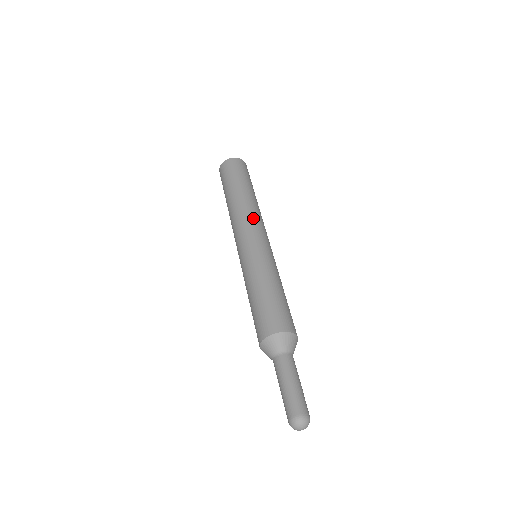
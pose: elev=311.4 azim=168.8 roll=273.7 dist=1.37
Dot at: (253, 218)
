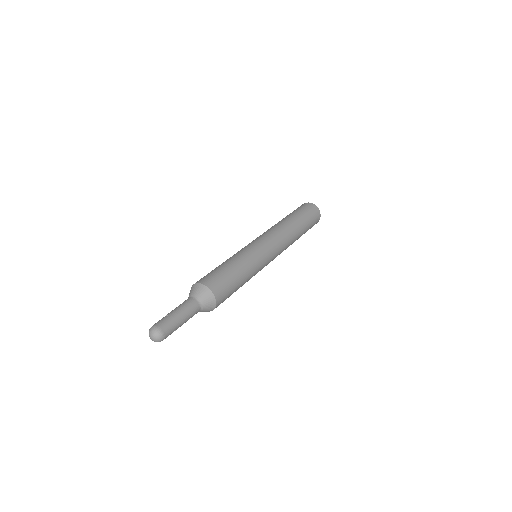
Dot at: (264, 232)
